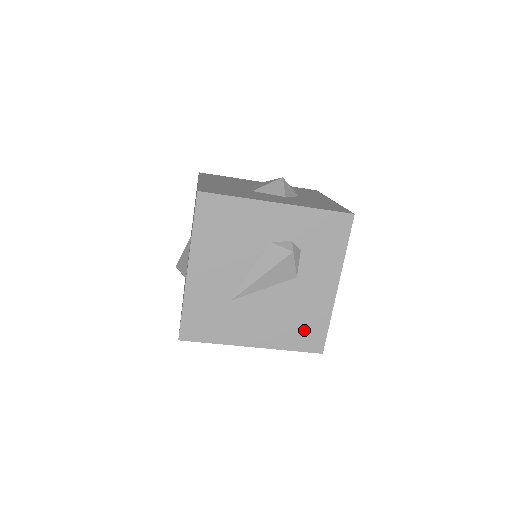
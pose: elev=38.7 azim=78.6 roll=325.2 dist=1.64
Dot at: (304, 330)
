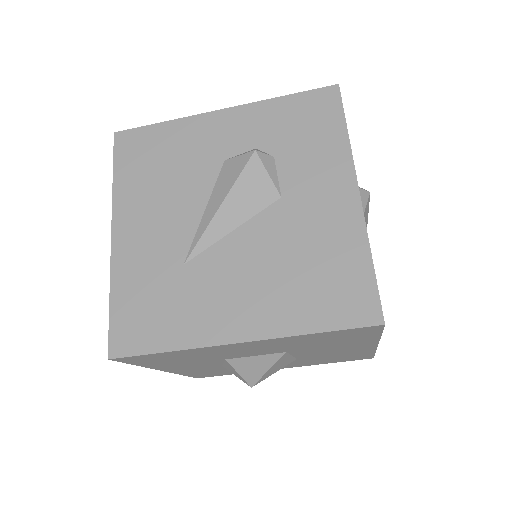
Dot at: (327, 285)
